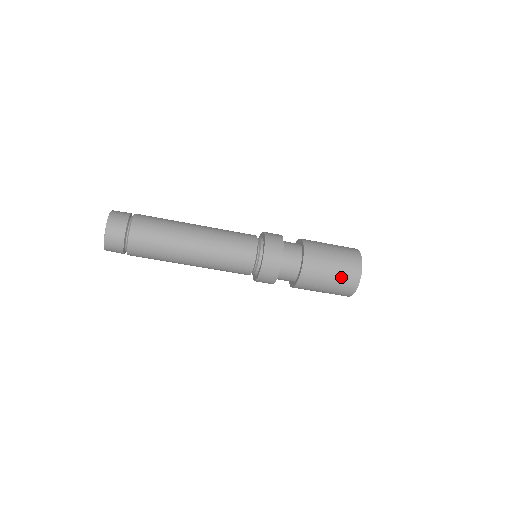
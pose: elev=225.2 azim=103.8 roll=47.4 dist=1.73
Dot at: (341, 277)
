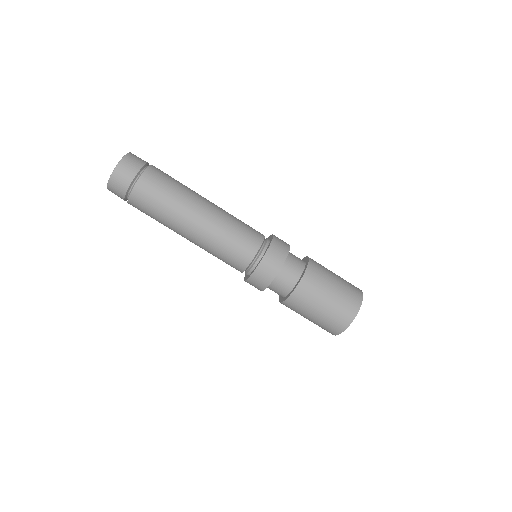
Dot at: (332, 313)
